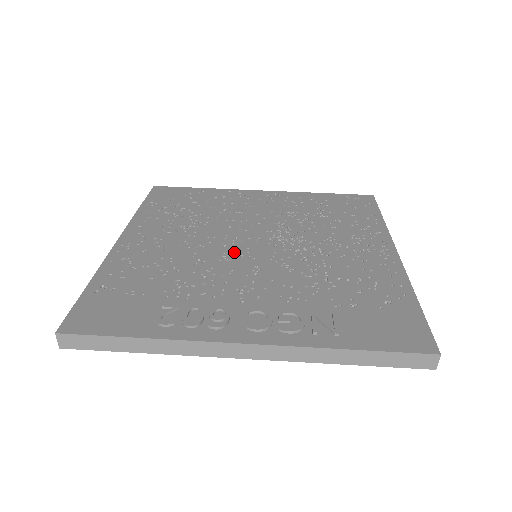
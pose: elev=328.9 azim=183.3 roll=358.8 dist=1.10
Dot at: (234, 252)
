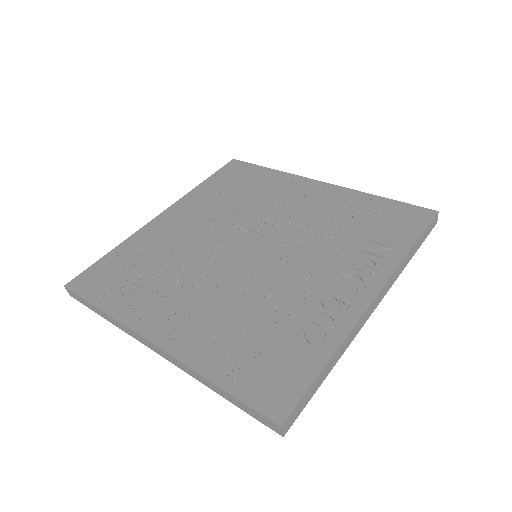
Dot at: (247, 265)
